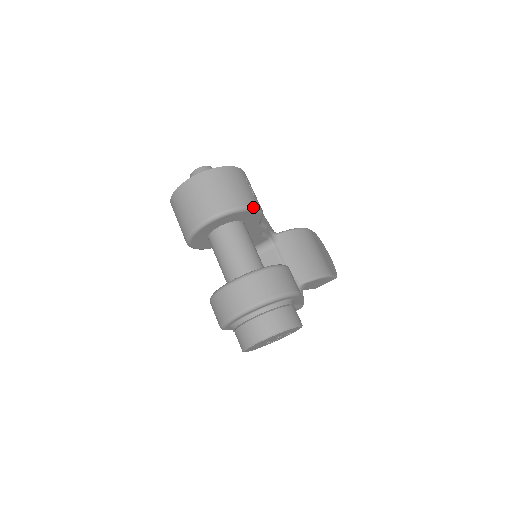
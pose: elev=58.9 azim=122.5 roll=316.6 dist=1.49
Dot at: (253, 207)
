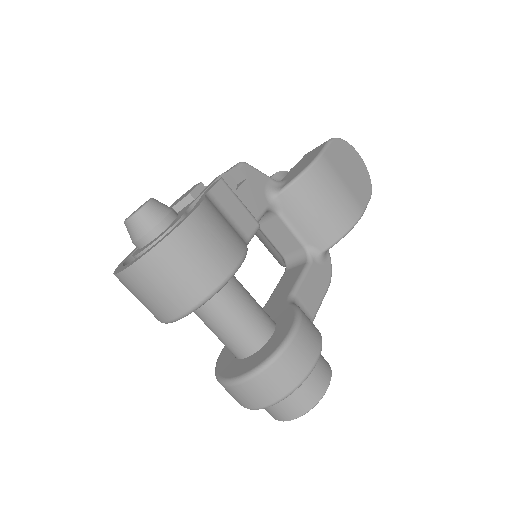
Dot at: (228, 278)
